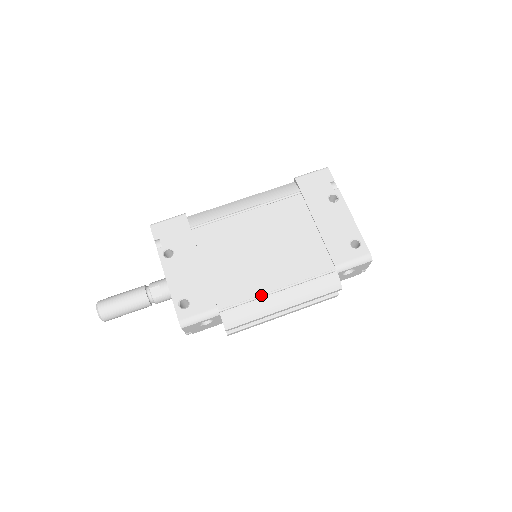
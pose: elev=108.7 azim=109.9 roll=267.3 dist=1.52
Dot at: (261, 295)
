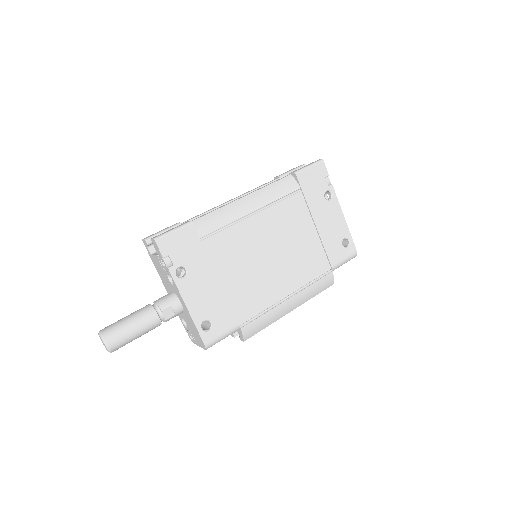
Dot at: (274, 304)
